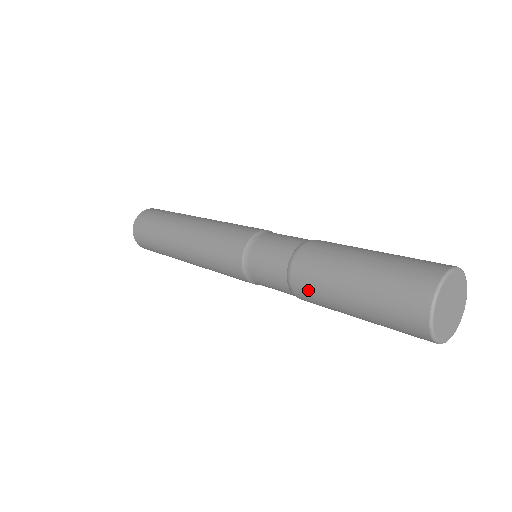
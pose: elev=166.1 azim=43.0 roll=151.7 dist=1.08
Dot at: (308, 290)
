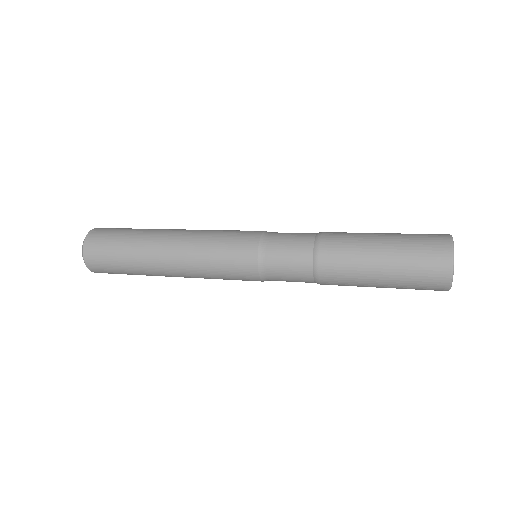
Dot at: (337, 278)
